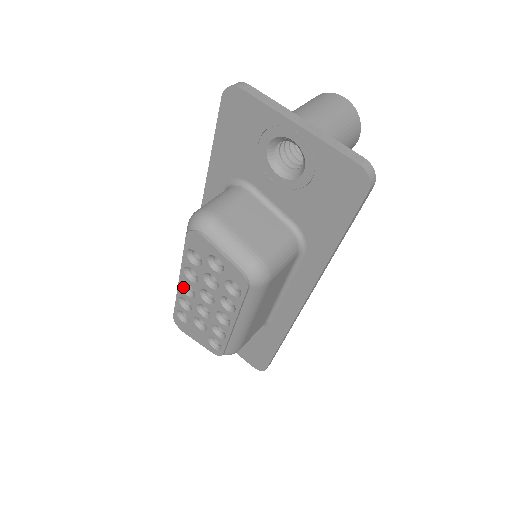
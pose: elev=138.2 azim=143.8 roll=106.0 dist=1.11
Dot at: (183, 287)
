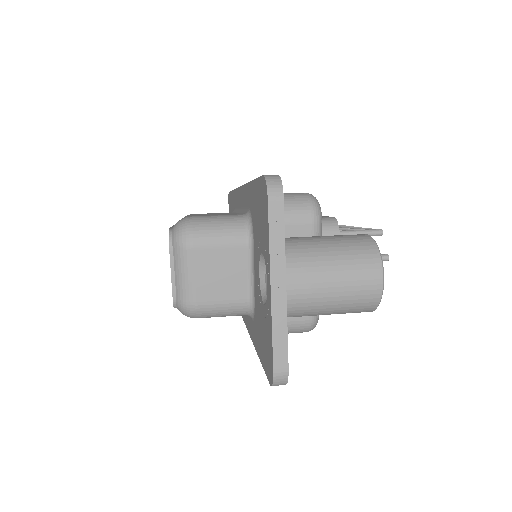
Dot at: occluded
